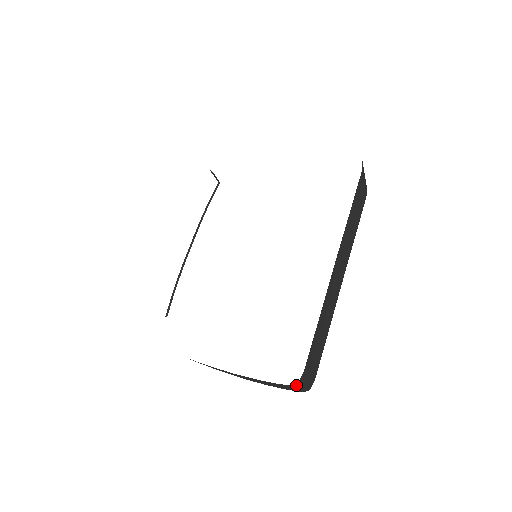
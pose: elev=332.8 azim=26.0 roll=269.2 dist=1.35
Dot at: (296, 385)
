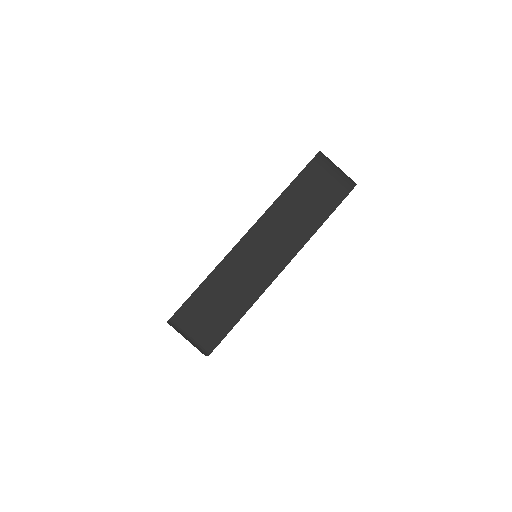
Dot at: (173, 324)
